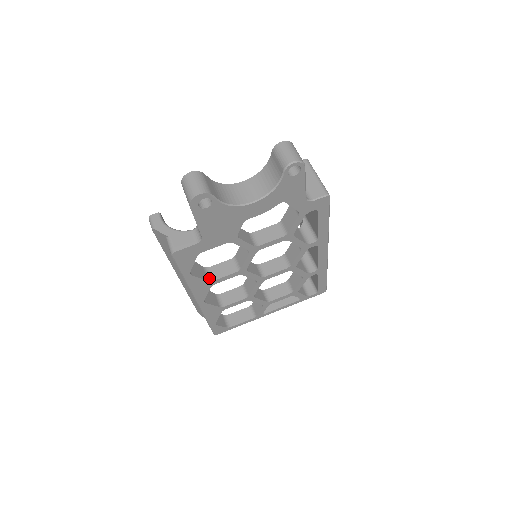
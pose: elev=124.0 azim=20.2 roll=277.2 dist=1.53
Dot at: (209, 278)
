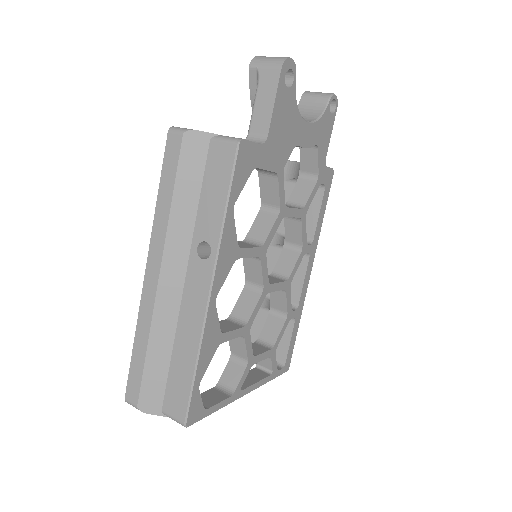
Dot at: occluded
